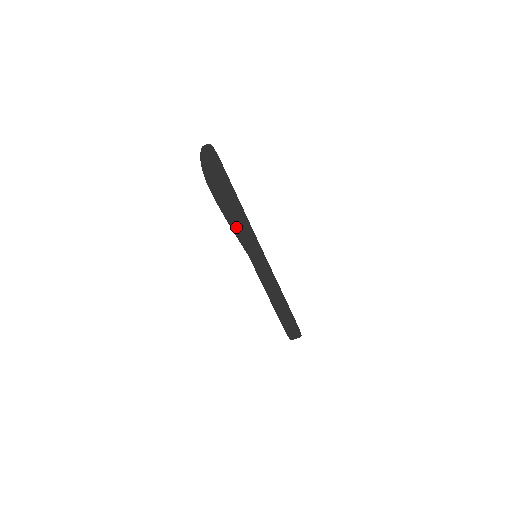
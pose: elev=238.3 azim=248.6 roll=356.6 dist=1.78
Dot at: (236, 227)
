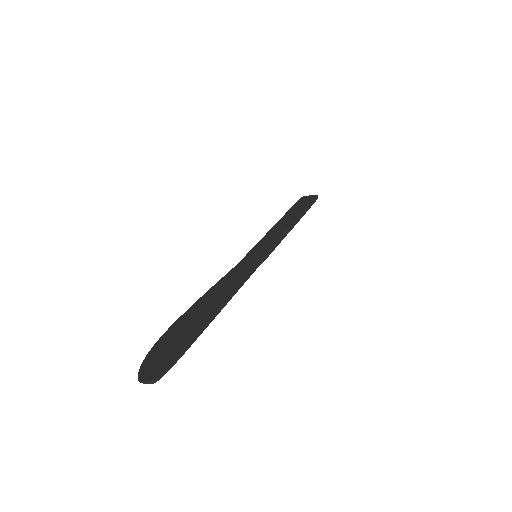
Dot at: (222, 286)
